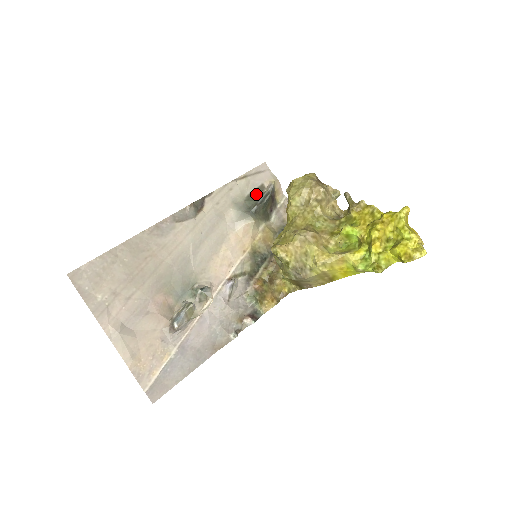
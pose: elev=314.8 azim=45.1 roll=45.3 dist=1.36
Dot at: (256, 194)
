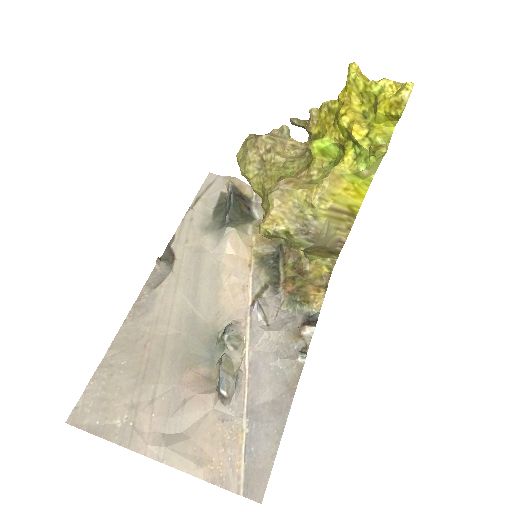
Dot at: (220, 205)
